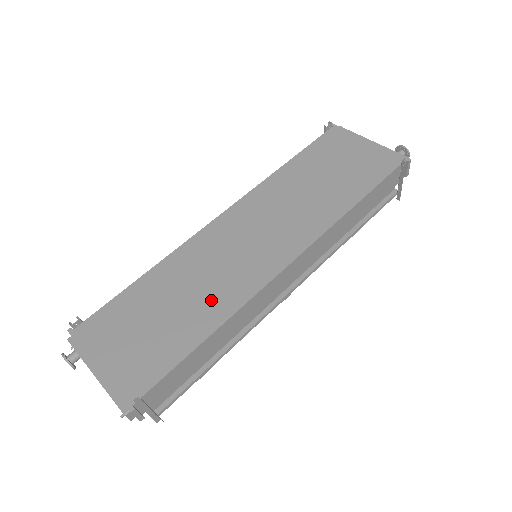
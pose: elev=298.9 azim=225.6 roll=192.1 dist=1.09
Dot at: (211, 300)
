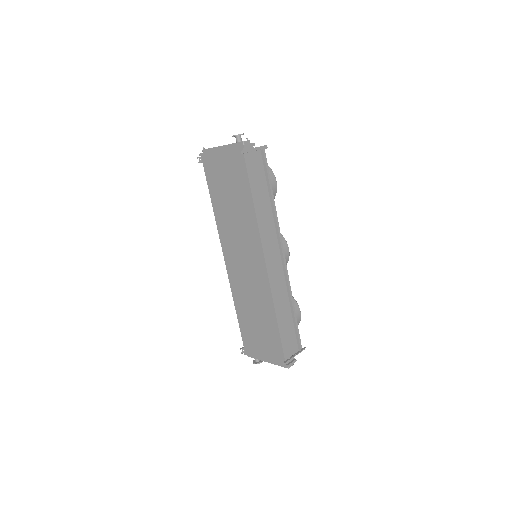
Dot at: (262, 305)
